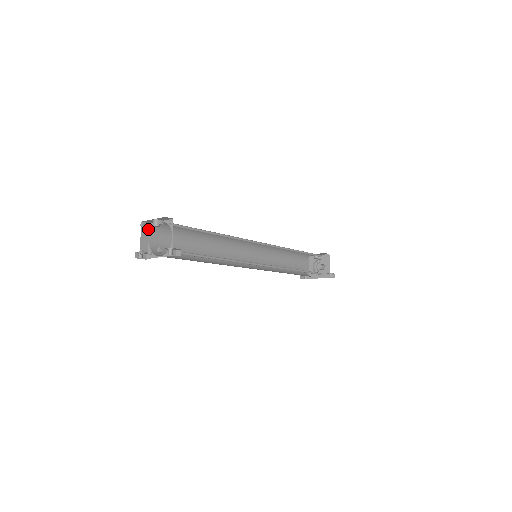
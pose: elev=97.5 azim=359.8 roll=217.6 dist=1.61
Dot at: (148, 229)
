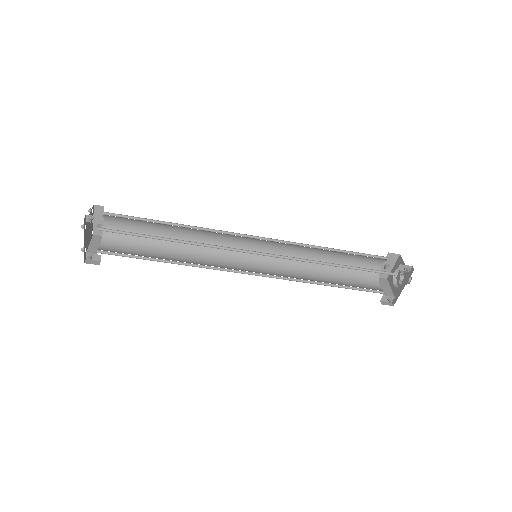
Dot at: (101, 240)
